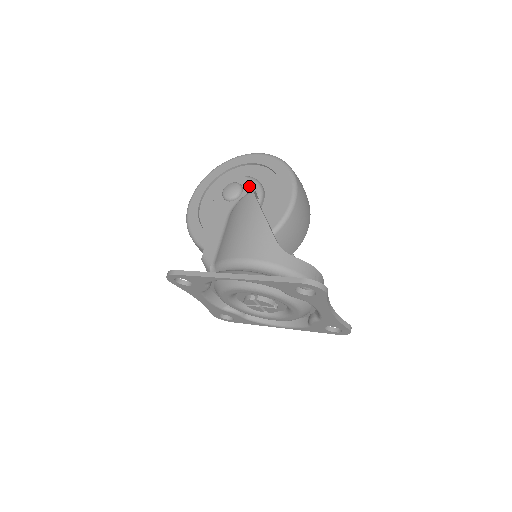
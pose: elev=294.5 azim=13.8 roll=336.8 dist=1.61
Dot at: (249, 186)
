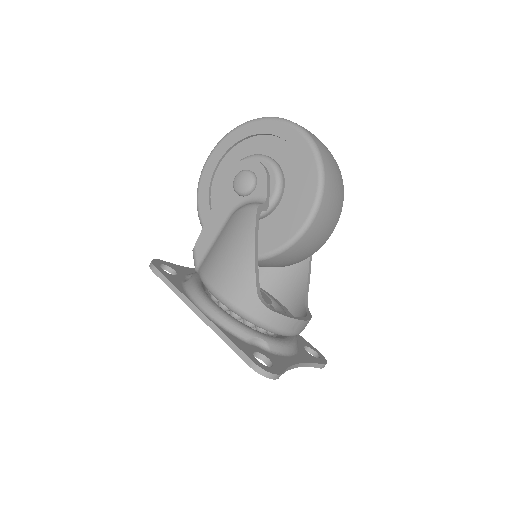
Dot at: (263, 186)
